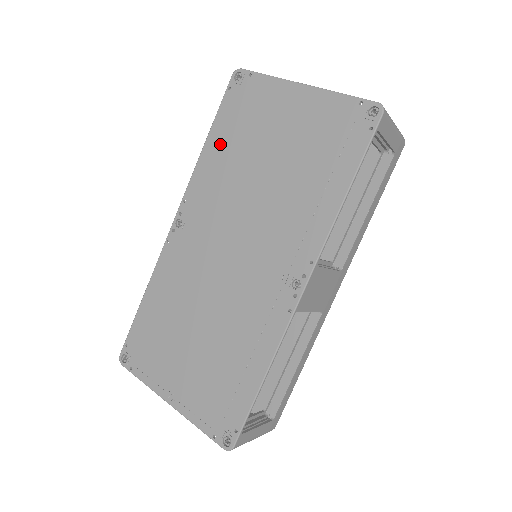
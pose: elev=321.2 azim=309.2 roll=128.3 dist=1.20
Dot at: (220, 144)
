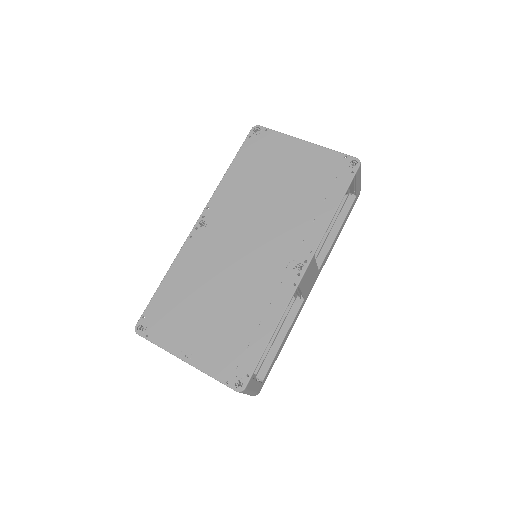
Dot at: (241, 171)
